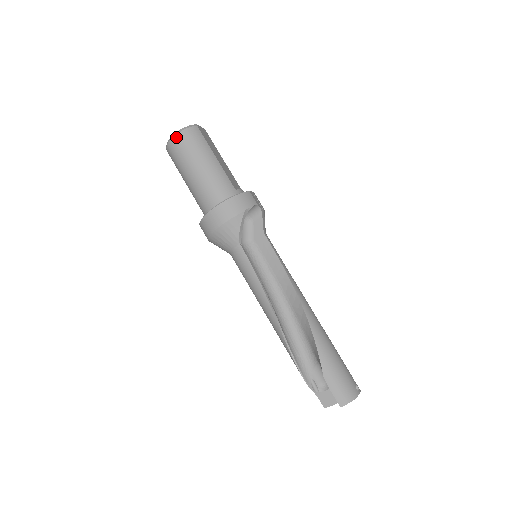
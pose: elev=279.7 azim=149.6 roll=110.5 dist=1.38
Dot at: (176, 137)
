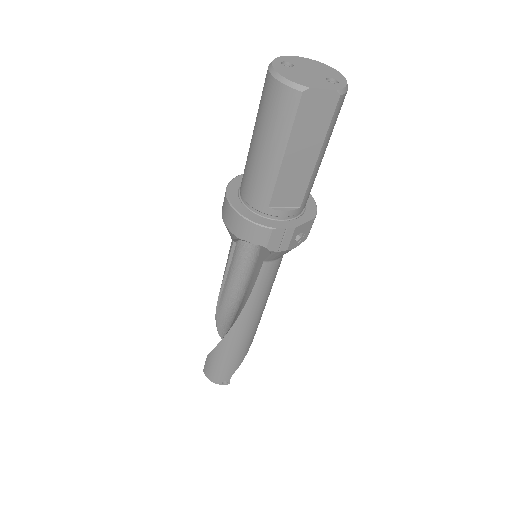
Dot at: (268, 76)
